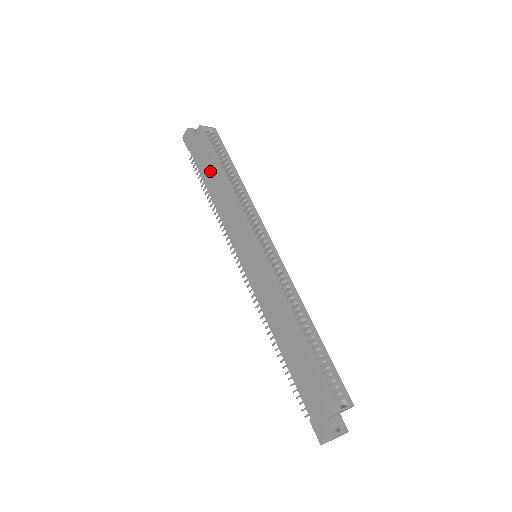
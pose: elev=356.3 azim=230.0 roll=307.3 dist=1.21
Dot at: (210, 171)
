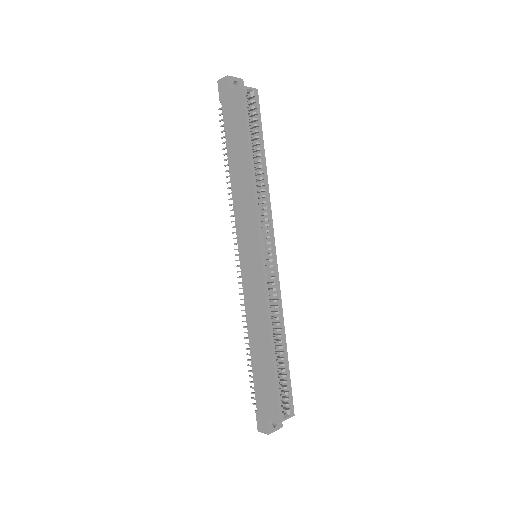
Dot at: (238, 146)
